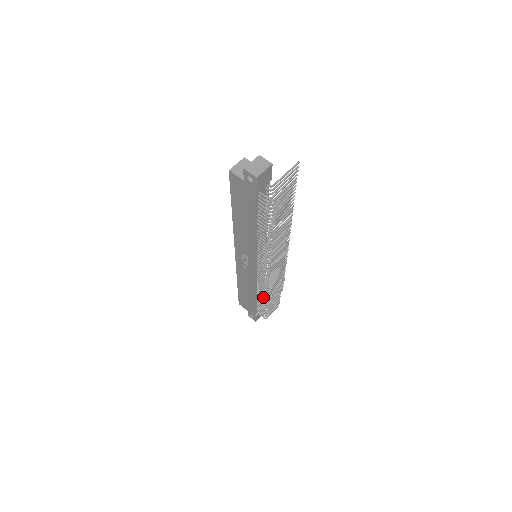
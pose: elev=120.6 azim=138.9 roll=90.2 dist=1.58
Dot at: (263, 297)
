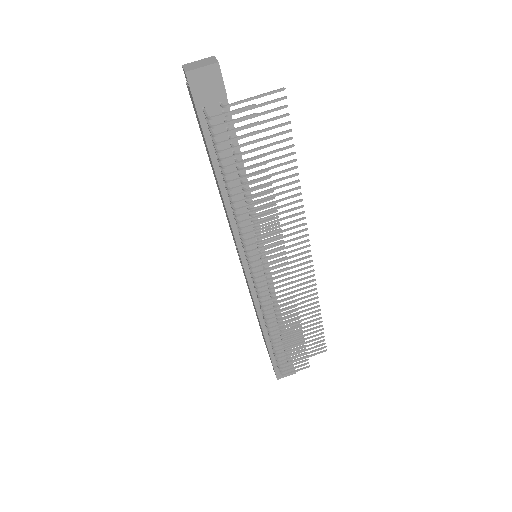
Dot at: occluded
